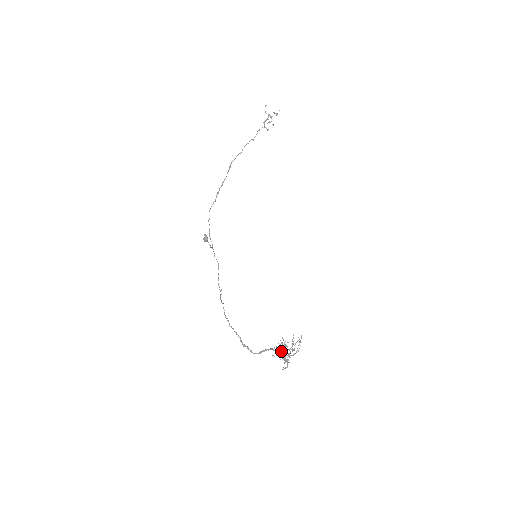
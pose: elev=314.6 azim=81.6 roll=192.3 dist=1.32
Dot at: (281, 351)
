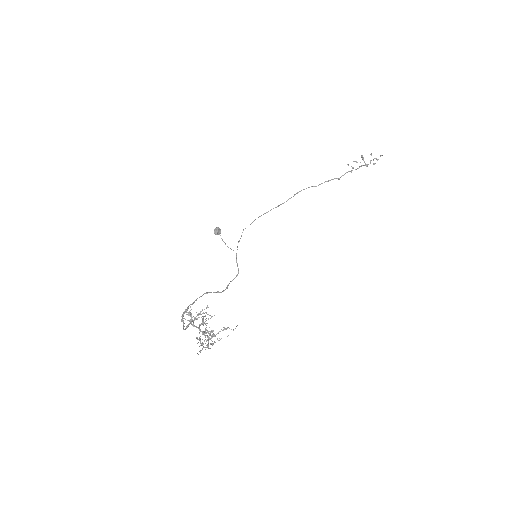
Dot at: (203, 332)
